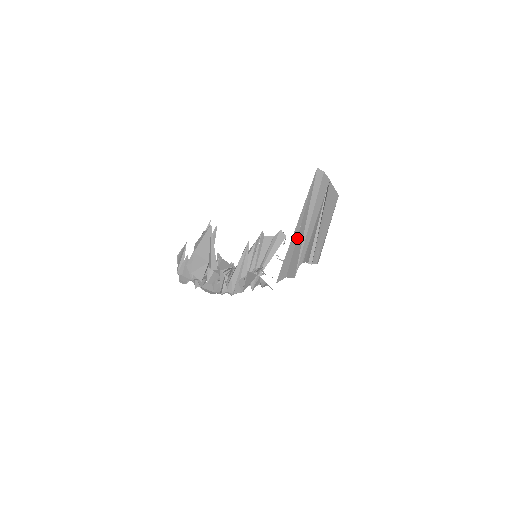
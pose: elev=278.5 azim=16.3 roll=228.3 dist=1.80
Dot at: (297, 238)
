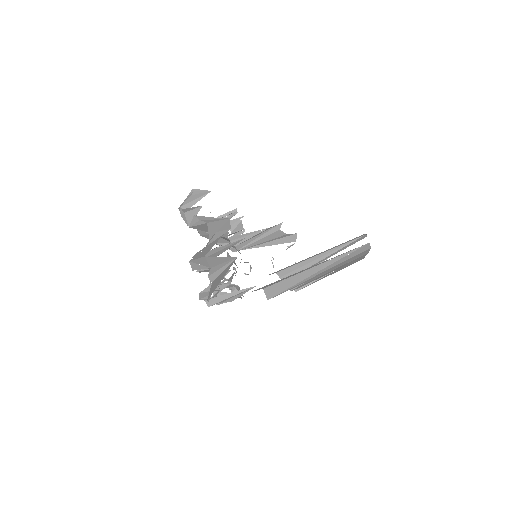
Dot at: (299, 273)
